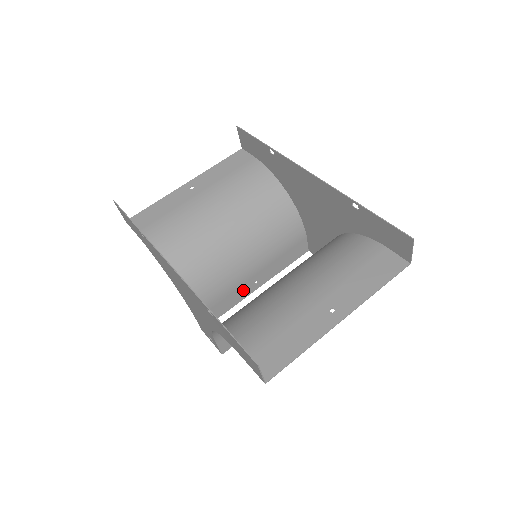
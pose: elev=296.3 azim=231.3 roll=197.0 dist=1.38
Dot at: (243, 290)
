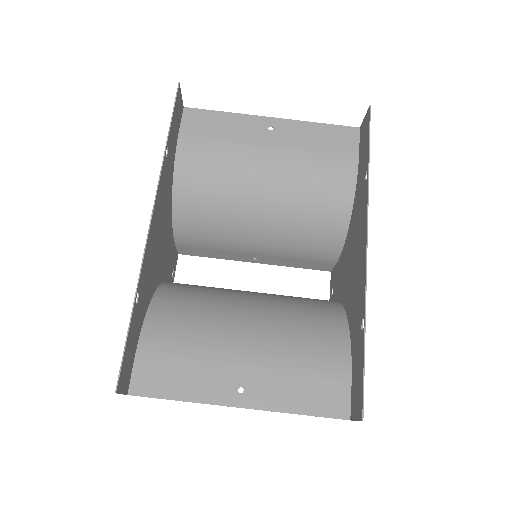
Dot at: (238, 256)
